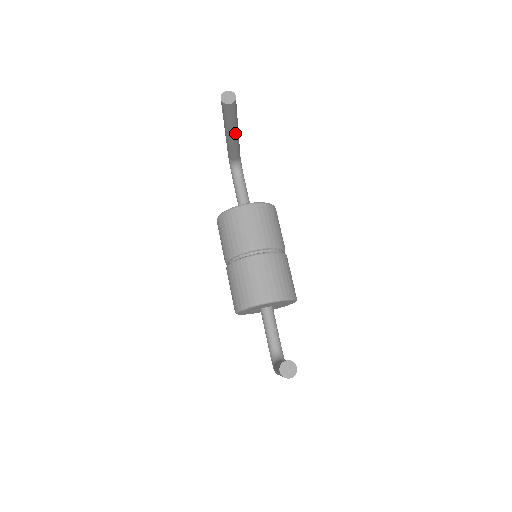
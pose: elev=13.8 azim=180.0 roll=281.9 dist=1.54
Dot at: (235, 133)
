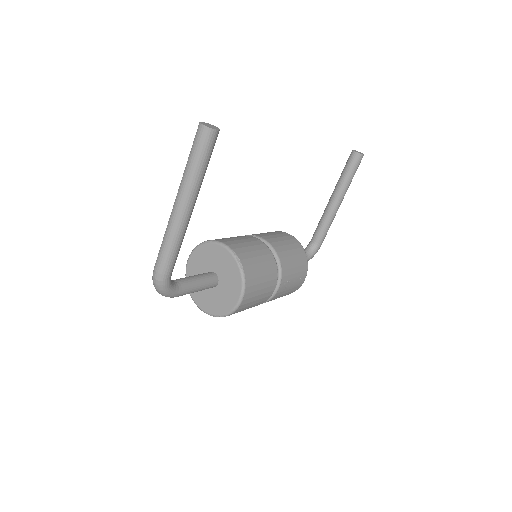
Dot at: (337, 198)
